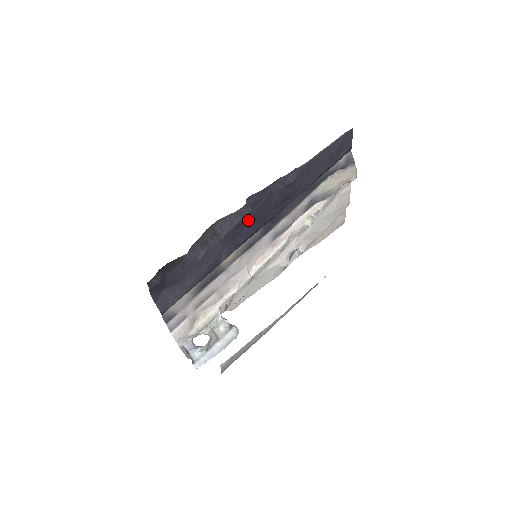
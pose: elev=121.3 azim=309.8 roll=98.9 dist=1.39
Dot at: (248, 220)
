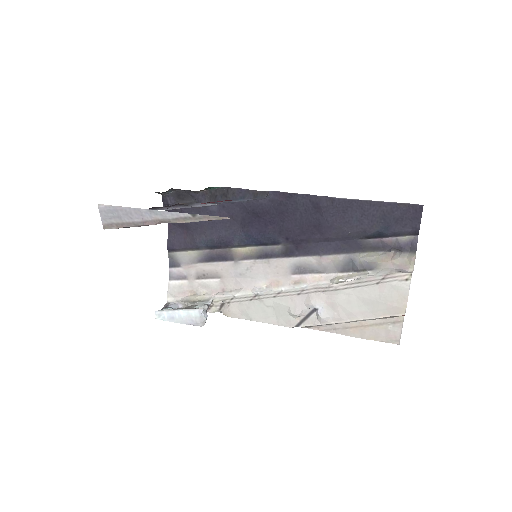
Dot at: (268, 218)
